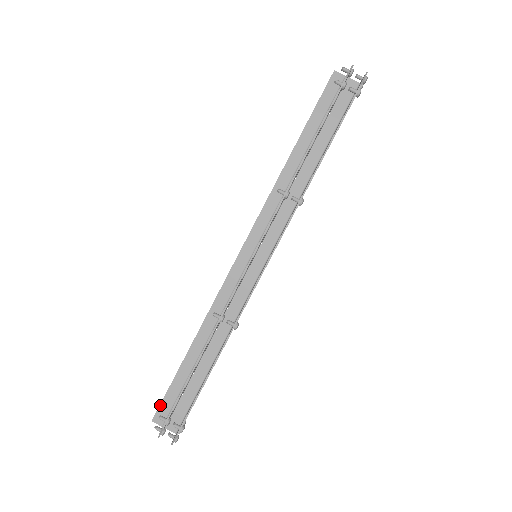
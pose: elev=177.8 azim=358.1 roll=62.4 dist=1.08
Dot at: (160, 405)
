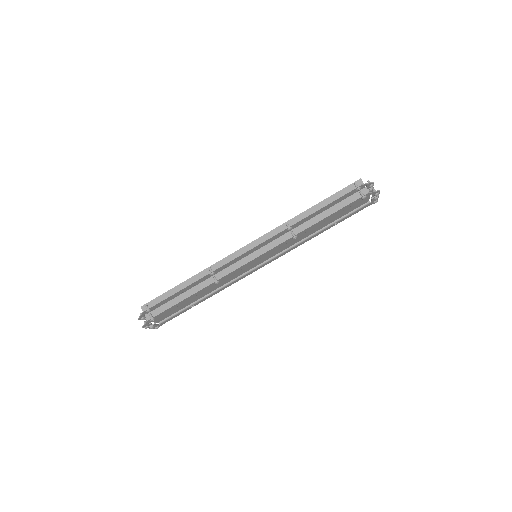
Dot at: (151, 301)
